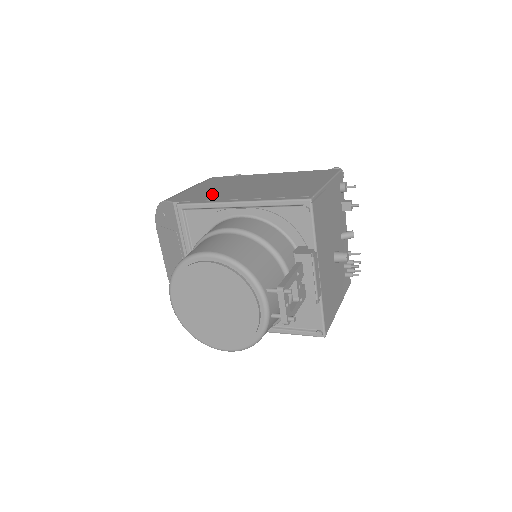
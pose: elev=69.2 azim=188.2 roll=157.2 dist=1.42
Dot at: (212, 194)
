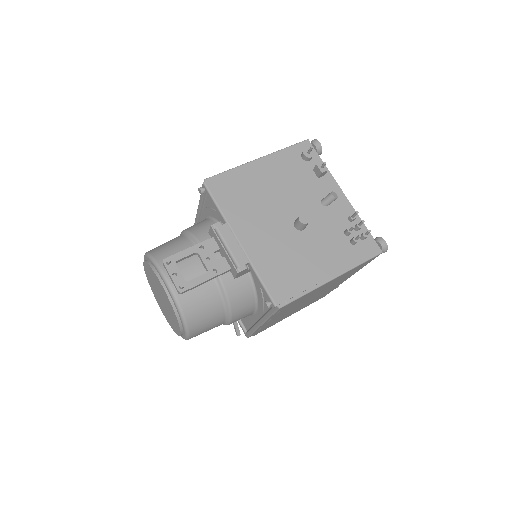
Dot at: occluded
